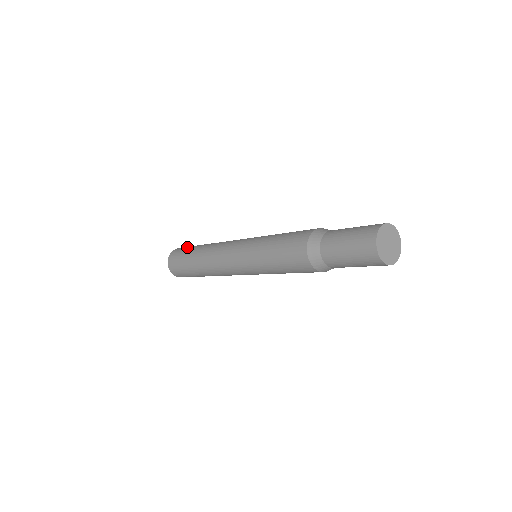
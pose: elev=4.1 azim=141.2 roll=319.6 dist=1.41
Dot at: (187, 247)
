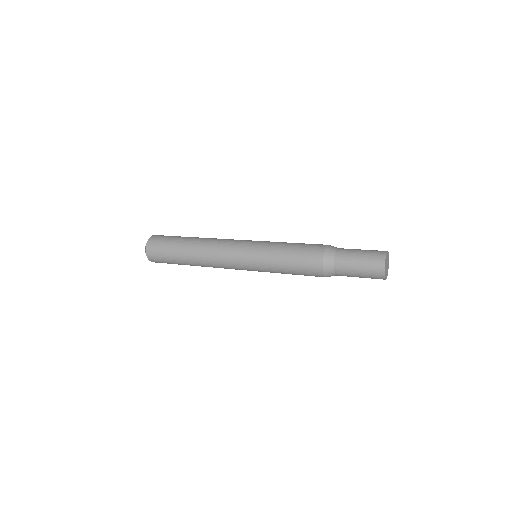
Dot at: occluded
